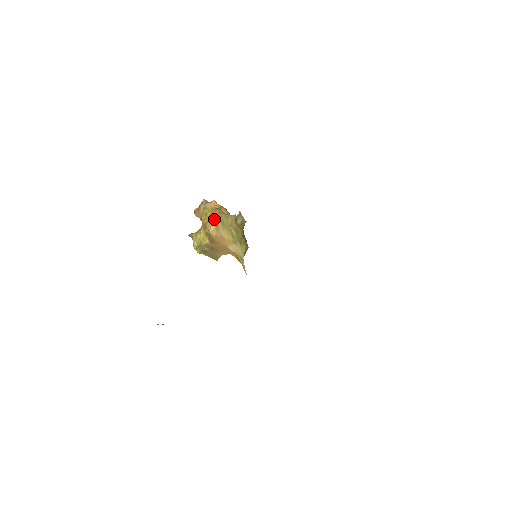
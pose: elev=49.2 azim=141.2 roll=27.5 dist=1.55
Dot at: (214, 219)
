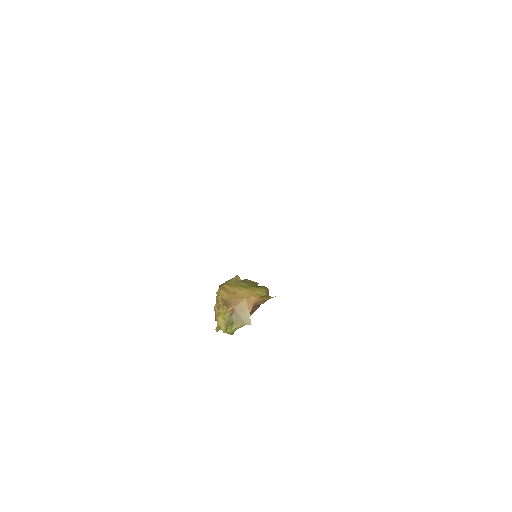
Dot at: (219, 288)
